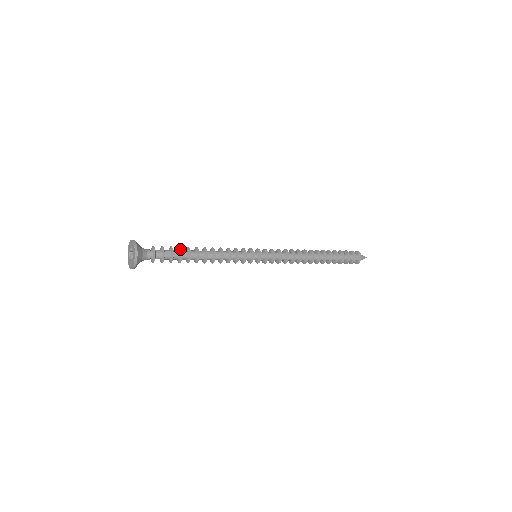
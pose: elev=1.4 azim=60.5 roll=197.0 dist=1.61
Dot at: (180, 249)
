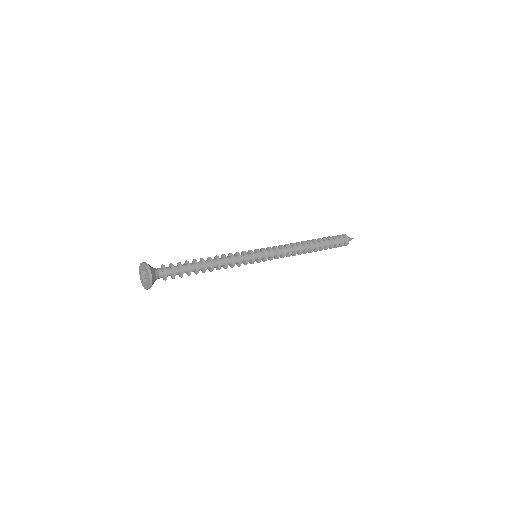
Dot at: (189, 266)
